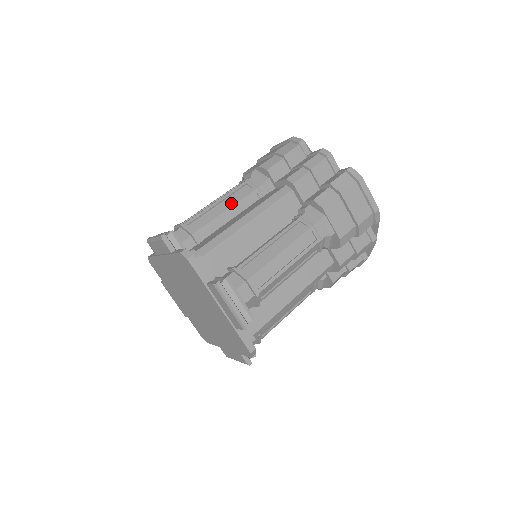
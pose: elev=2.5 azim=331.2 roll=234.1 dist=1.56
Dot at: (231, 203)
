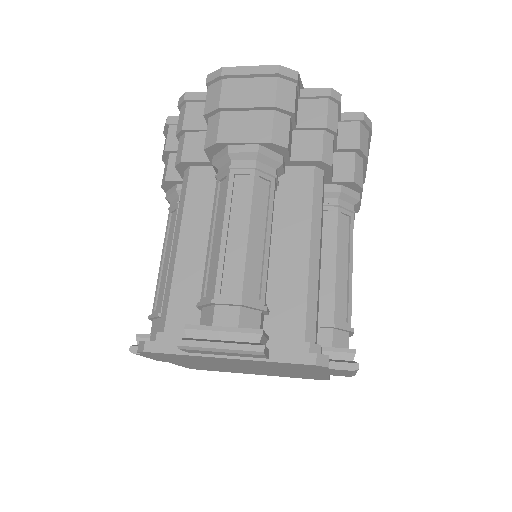
Dot at: (267, 224)
